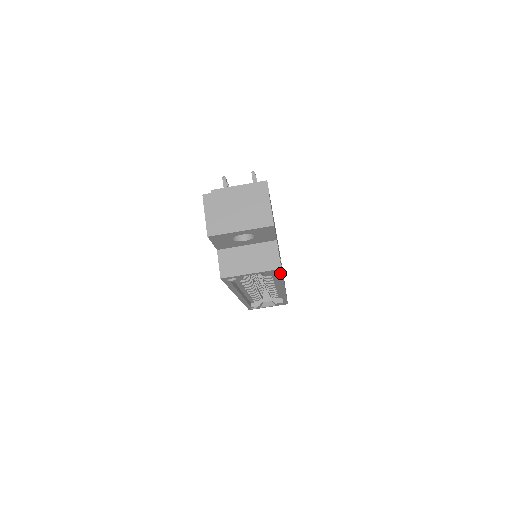
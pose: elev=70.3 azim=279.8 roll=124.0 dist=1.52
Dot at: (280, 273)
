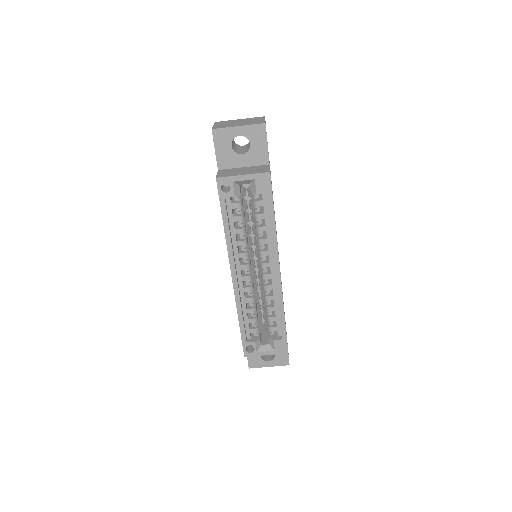
Dot at: (270, 190)
